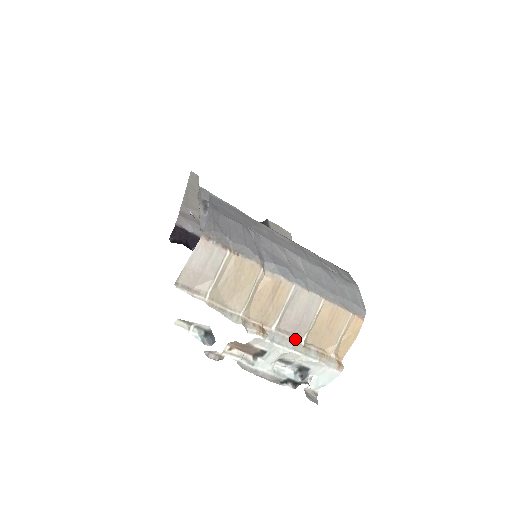
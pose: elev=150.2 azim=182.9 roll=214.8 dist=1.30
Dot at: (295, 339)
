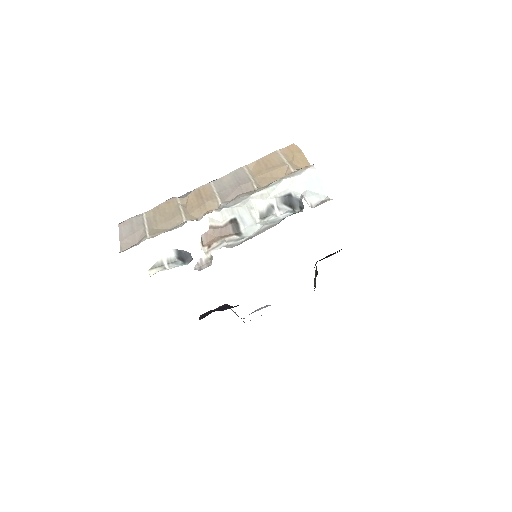
Dot at: (248, 193)
